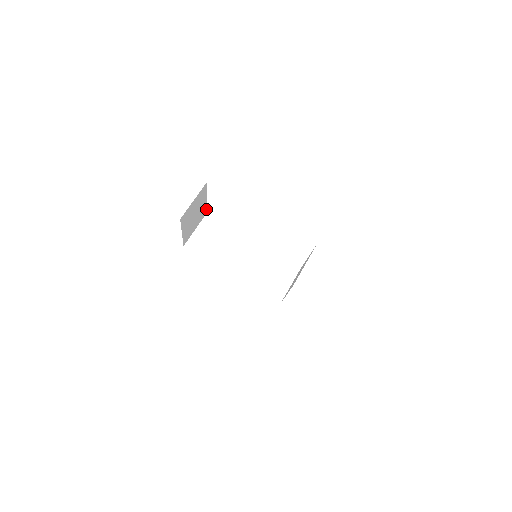
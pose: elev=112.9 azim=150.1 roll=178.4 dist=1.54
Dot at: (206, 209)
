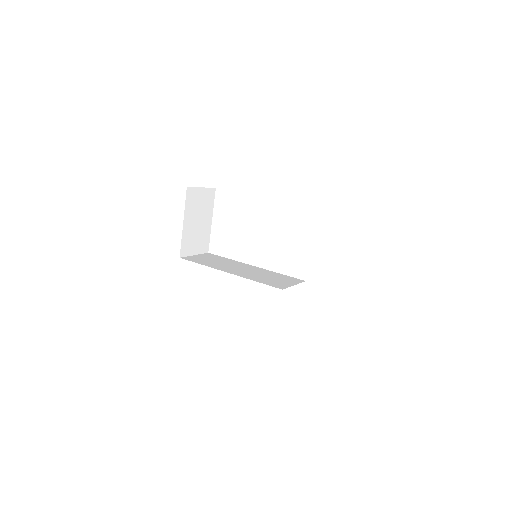
Dot at: occluded
